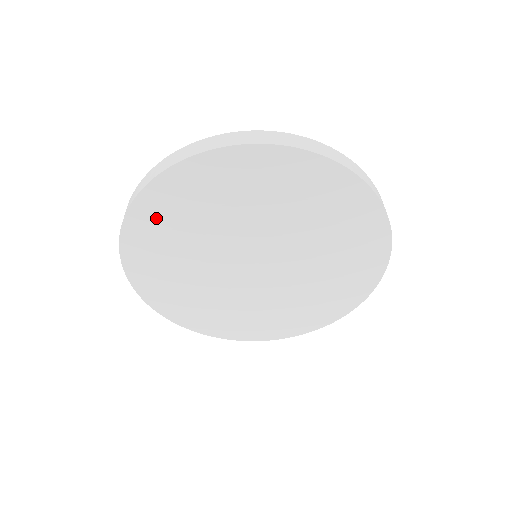
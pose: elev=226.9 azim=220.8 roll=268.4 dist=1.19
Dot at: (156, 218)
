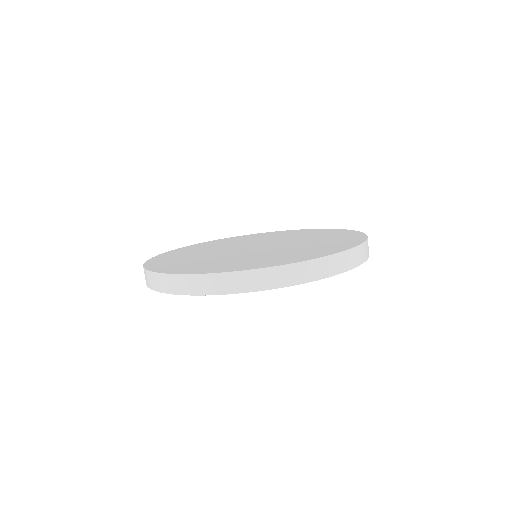
Dot at: occluded
